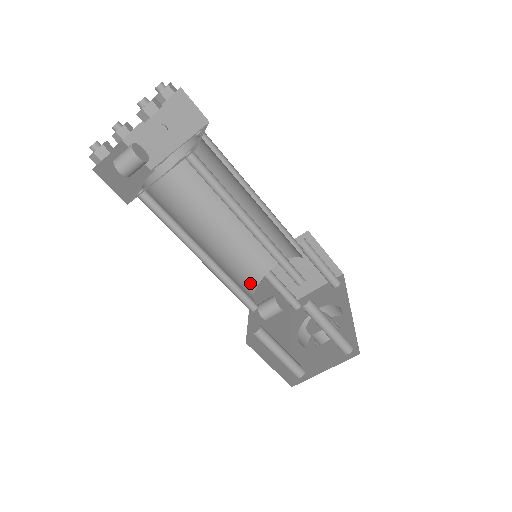
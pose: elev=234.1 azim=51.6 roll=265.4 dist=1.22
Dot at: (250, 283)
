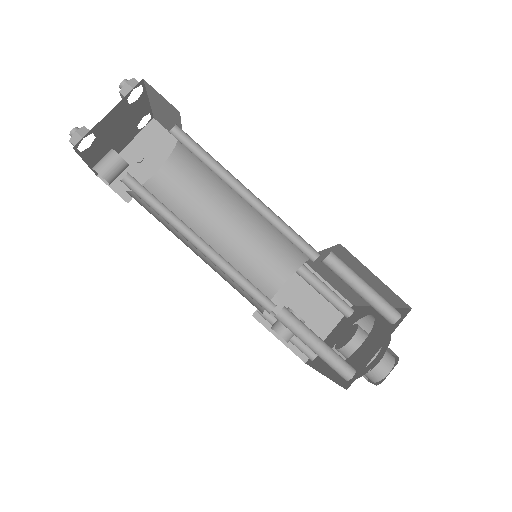
Dot at: (255, 305)
